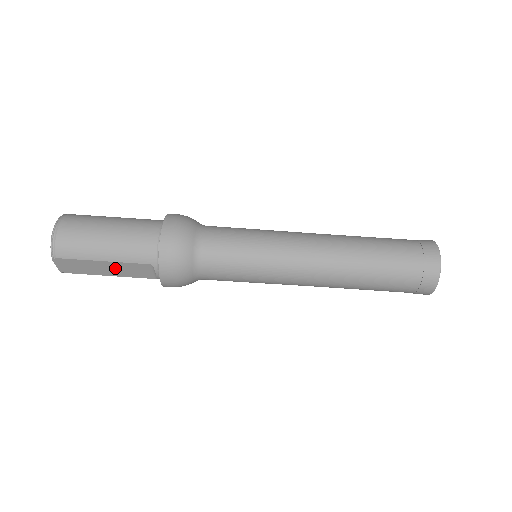
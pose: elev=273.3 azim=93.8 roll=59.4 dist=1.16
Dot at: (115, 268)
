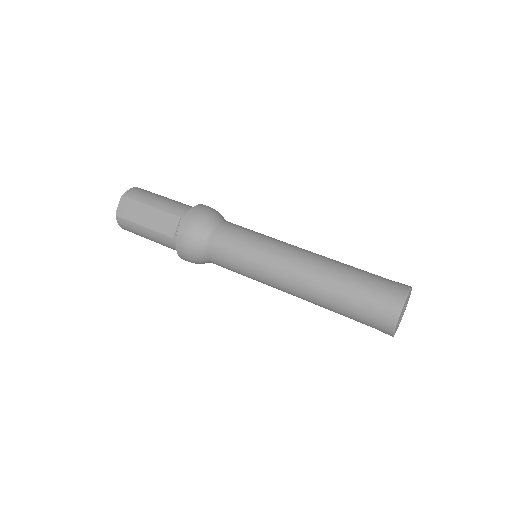
Dot at: (154, 217)
